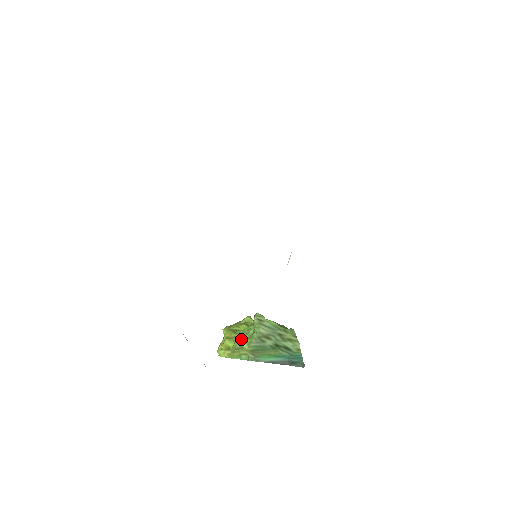
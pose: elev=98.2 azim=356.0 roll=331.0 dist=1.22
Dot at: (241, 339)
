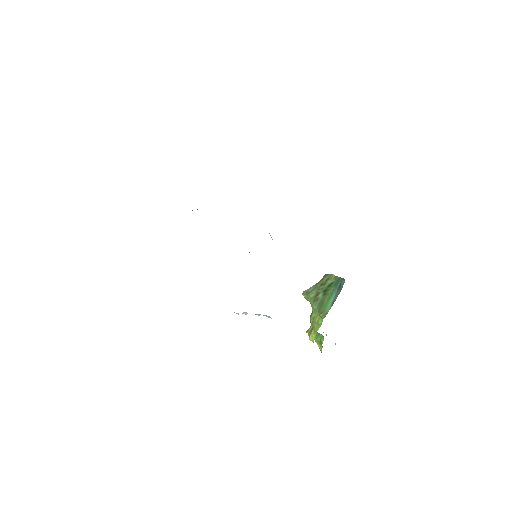
Dot at: occluded
